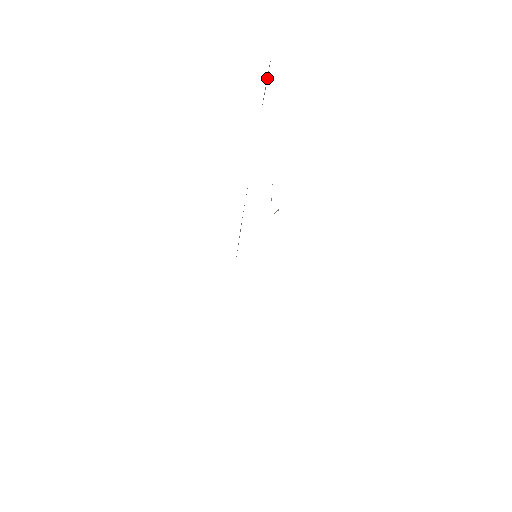
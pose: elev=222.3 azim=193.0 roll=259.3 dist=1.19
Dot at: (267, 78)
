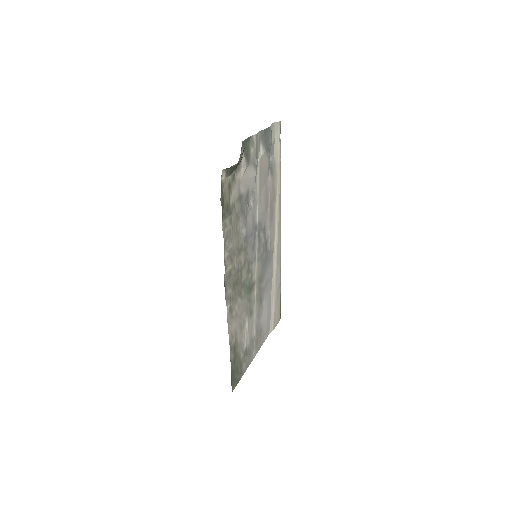
Dot at: (279, 135)
